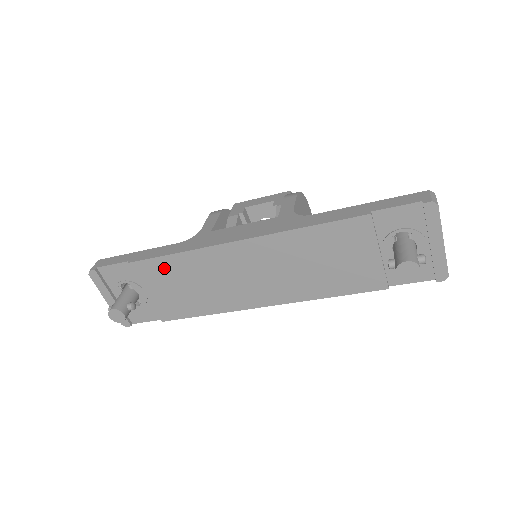
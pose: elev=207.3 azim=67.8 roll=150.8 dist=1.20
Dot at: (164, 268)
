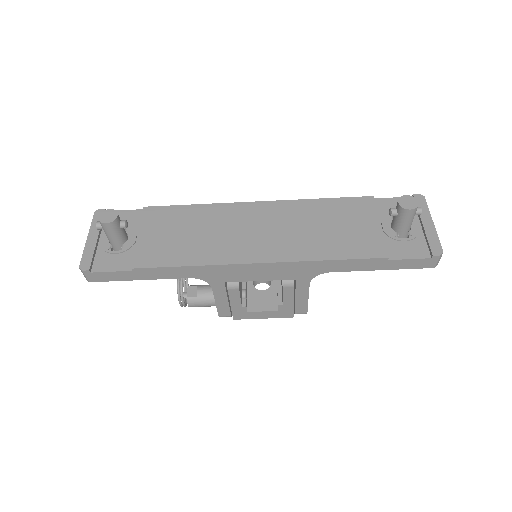
Dot at: (176, 215)
